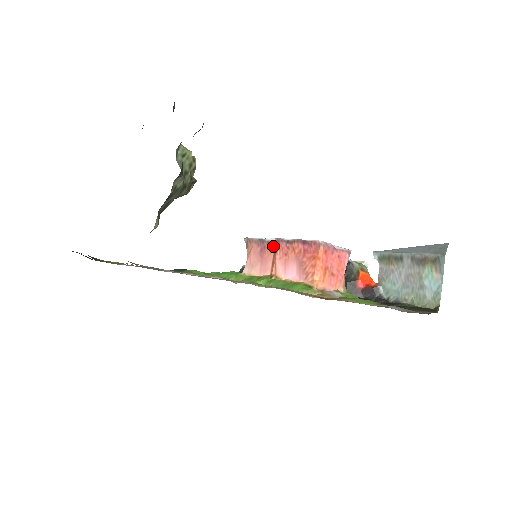
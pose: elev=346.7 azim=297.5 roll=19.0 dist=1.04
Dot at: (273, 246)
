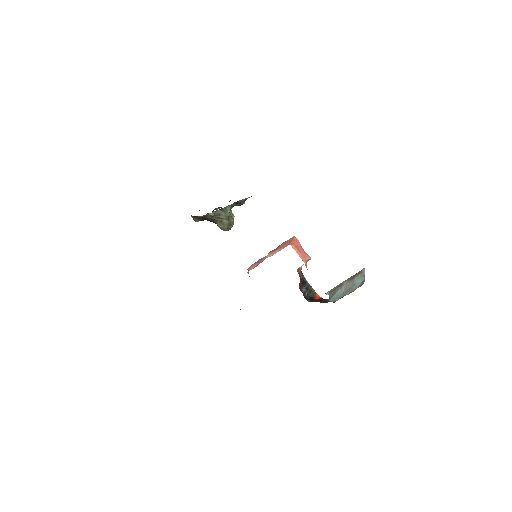
Dot at: occluded
